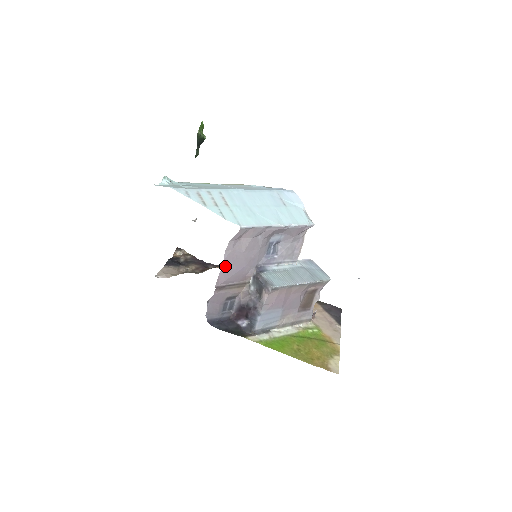
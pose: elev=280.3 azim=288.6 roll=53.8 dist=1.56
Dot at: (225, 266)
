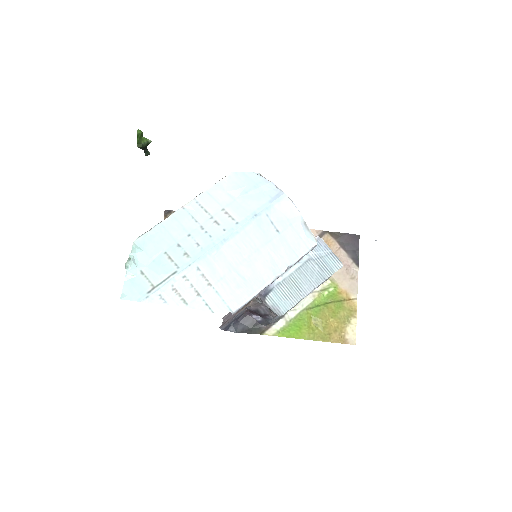
Dot at: (226, 318)
